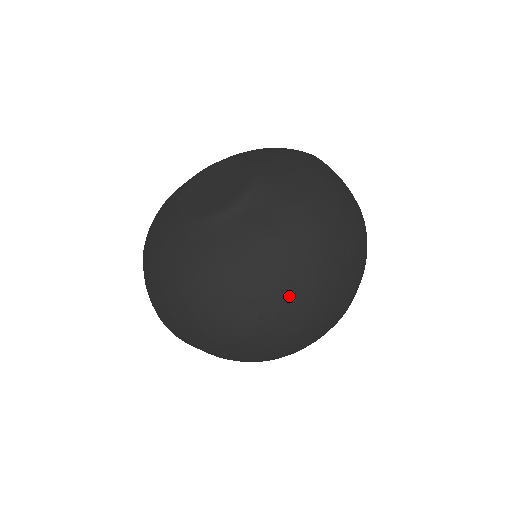
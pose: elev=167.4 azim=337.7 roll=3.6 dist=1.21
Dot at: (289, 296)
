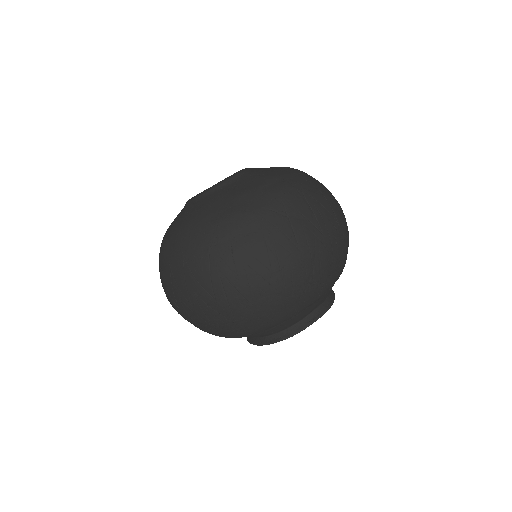
Dot at: (256, 234)
